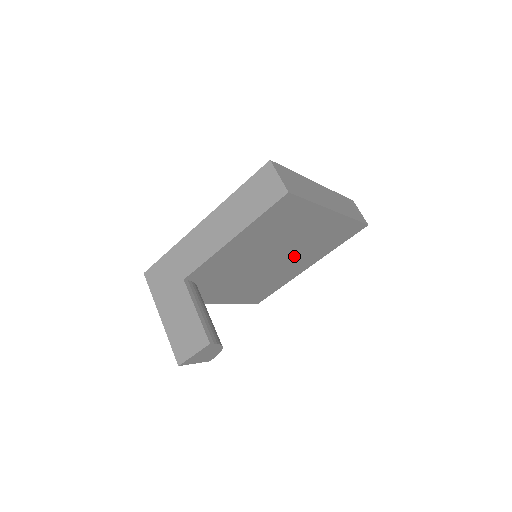
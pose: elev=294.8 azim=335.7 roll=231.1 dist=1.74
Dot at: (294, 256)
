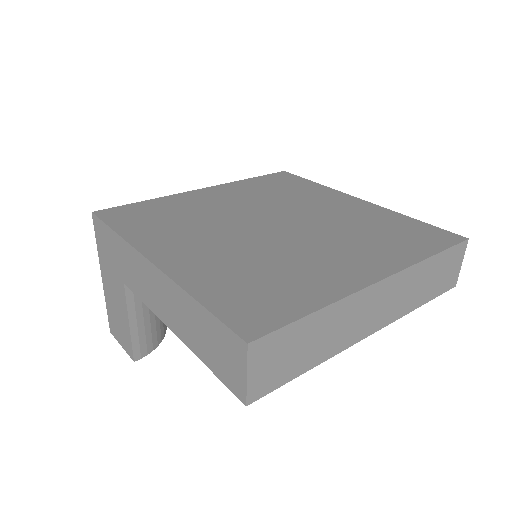
Dot at: occluded
